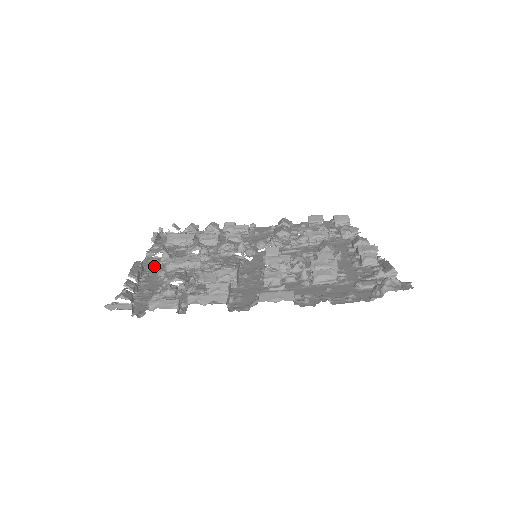
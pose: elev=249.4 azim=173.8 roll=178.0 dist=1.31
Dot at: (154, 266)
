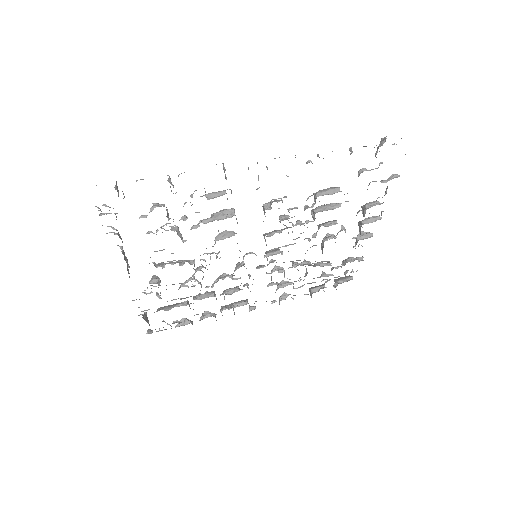
Dot at: occluded
